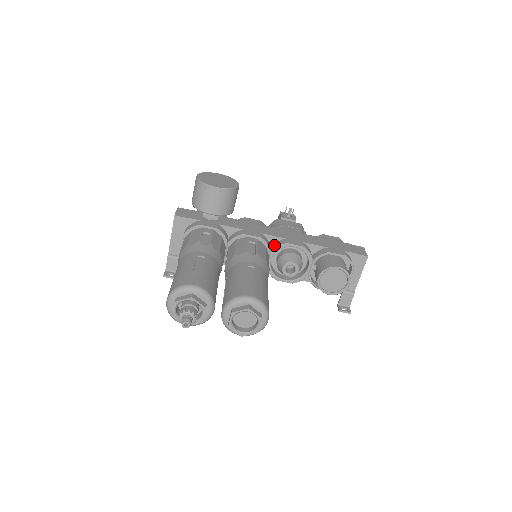
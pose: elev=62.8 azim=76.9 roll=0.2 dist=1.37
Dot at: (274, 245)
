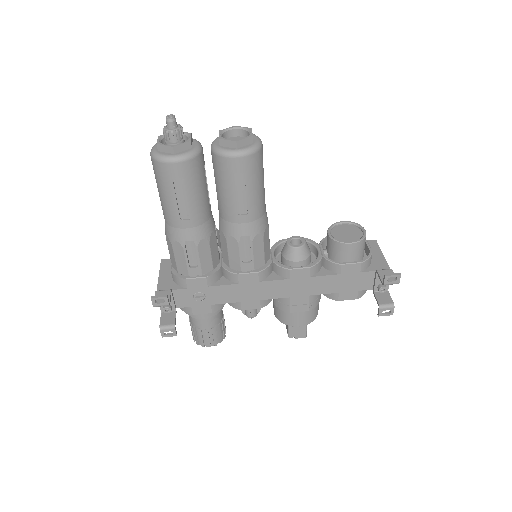
Dot at: occluded
